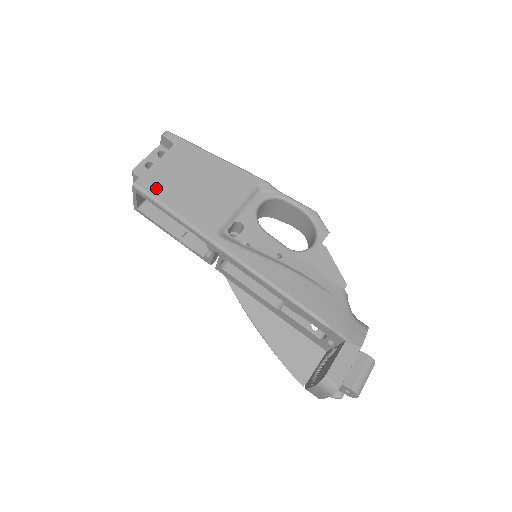
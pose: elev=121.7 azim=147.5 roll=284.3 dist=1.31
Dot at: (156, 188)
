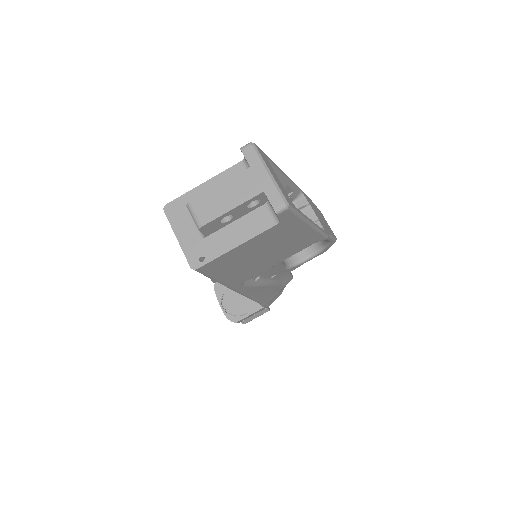
Dot at: (217, 268)
